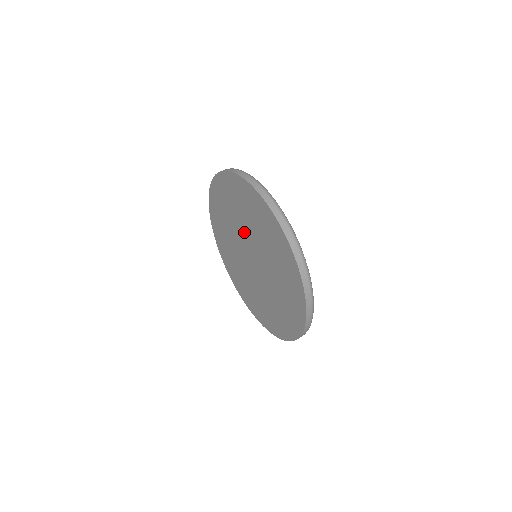
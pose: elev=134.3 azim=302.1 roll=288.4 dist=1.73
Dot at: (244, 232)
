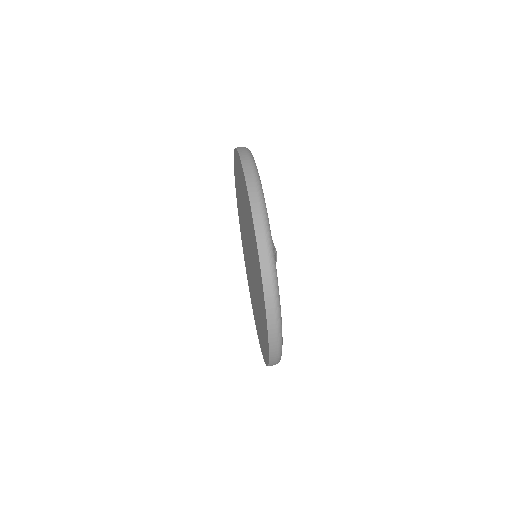
Dot at: (244, 225)
